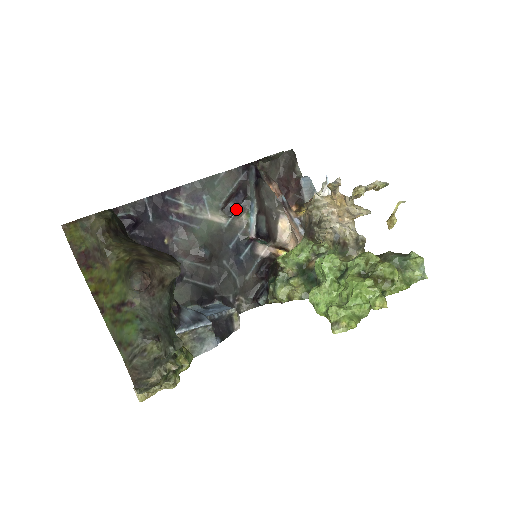
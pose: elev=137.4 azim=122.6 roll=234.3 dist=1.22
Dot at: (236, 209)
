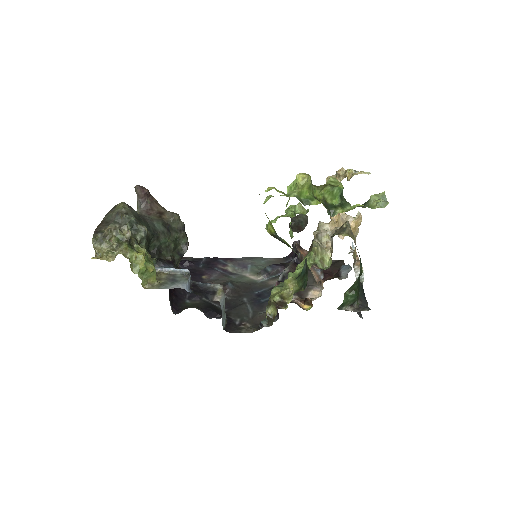
Dot at: (272, 273)
